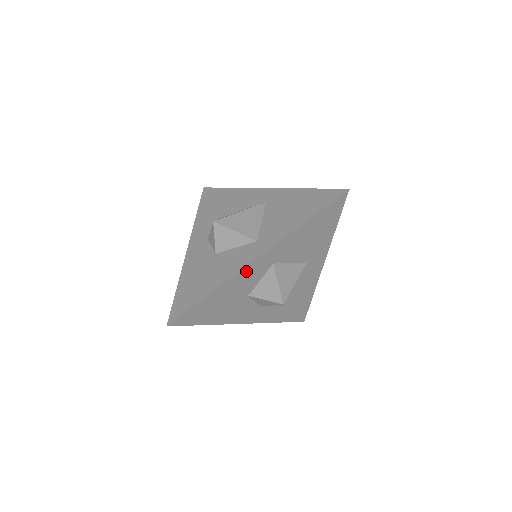
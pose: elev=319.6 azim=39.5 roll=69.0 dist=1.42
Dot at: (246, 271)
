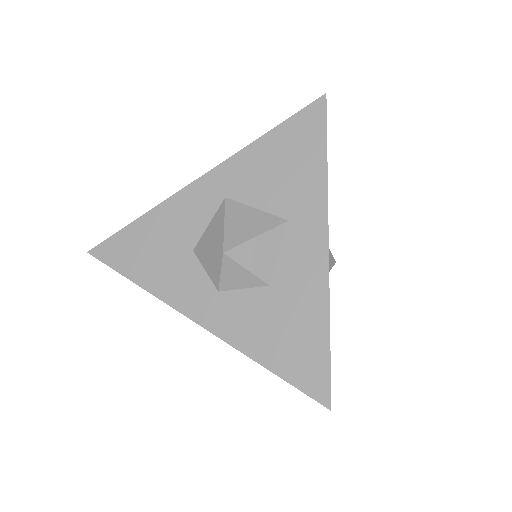
Dot at: (186, 196)
